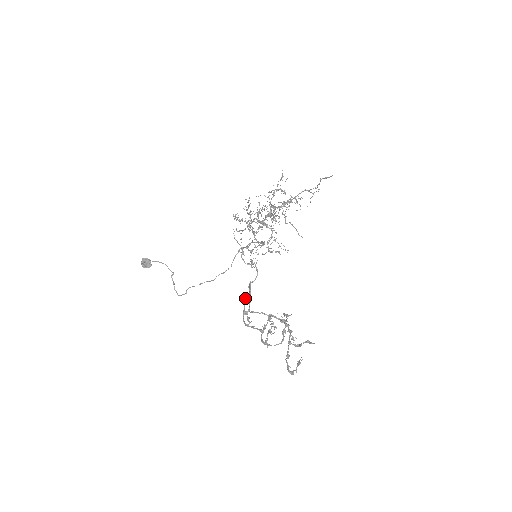
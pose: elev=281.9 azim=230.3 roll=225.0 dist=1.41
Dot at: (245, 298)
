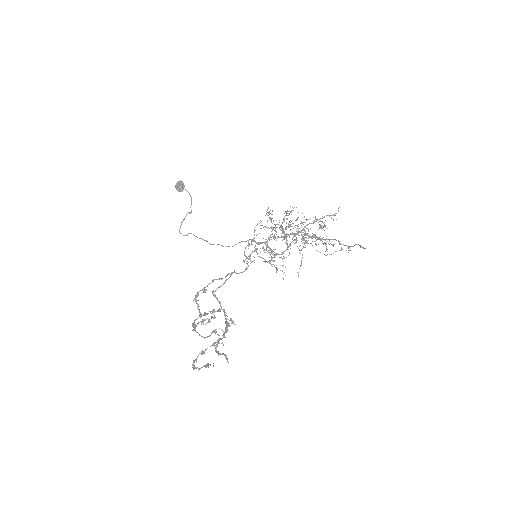
Dot at: (216, 279)
